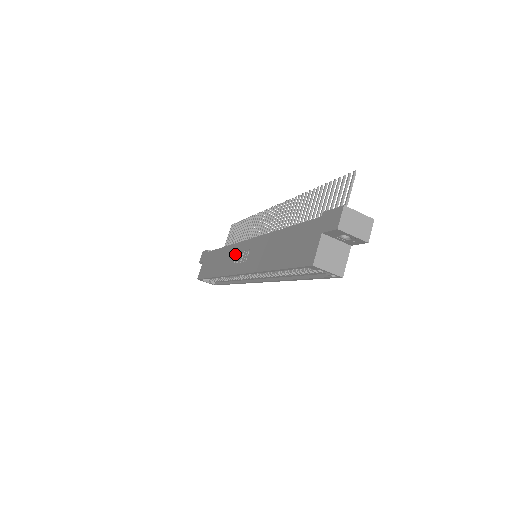
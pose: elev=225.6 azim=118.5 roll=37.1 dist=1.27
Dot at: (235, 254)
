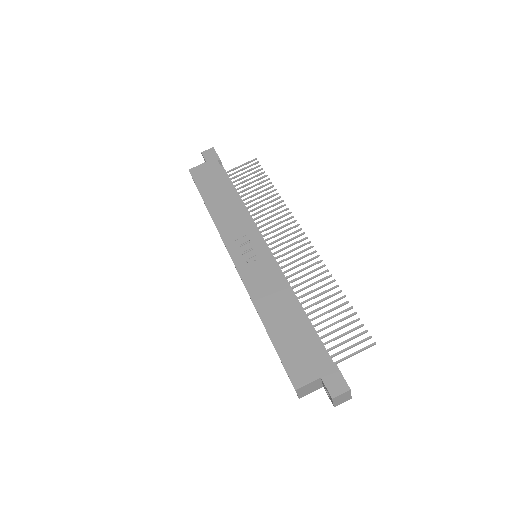
Dot at: (244, 233)
